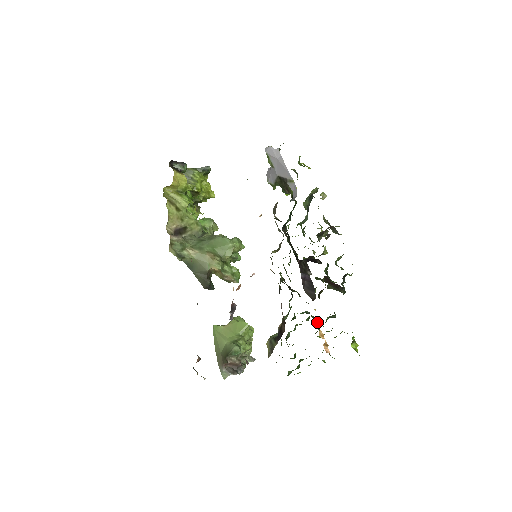
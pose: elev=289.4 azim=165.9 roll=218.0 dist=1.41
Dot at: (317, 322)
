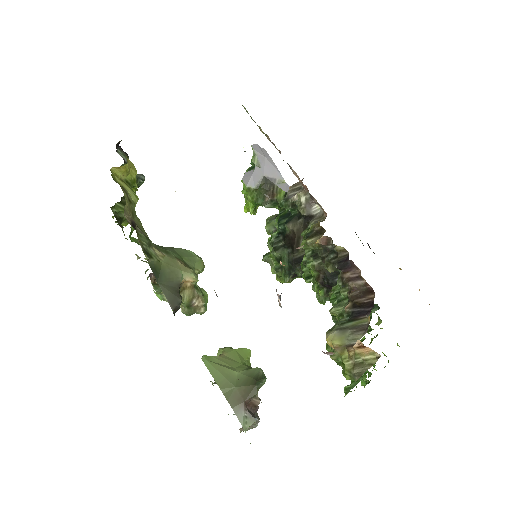
Dot at: occluded
